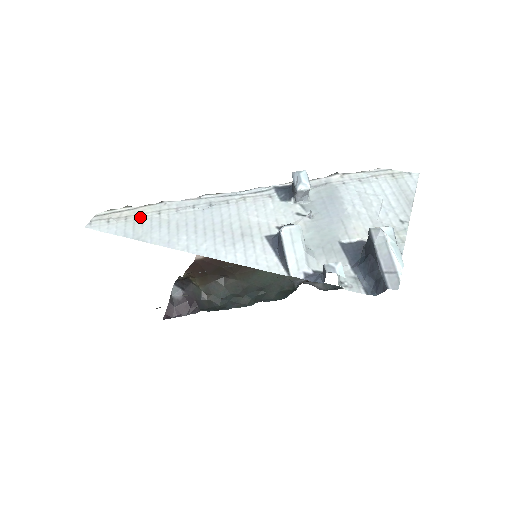
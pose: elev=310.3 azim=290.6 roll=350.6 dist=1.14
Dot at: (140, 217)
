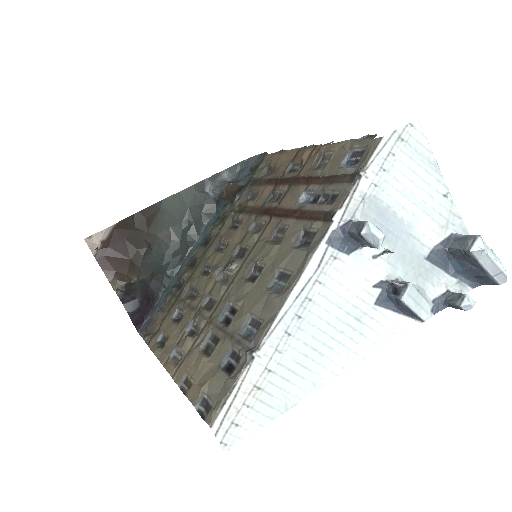
Dot at: (258, 392)
